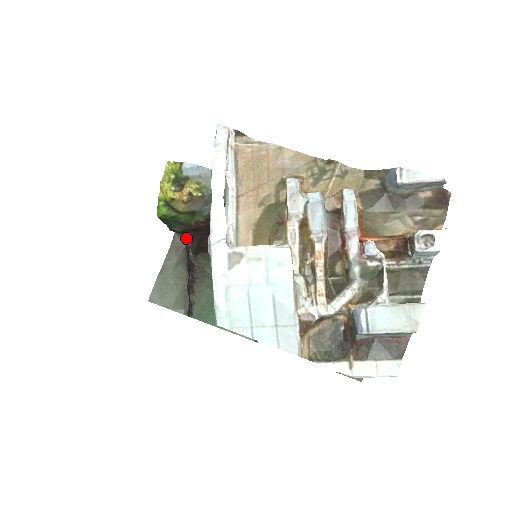
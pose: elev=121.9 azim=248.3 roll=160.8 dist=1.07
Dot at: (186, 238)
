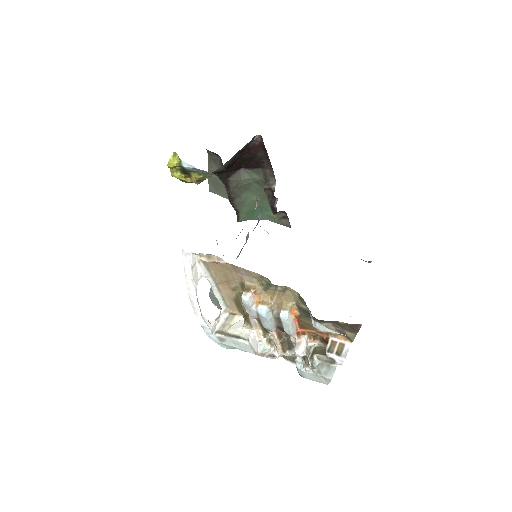
Dot at: (215, 174)
